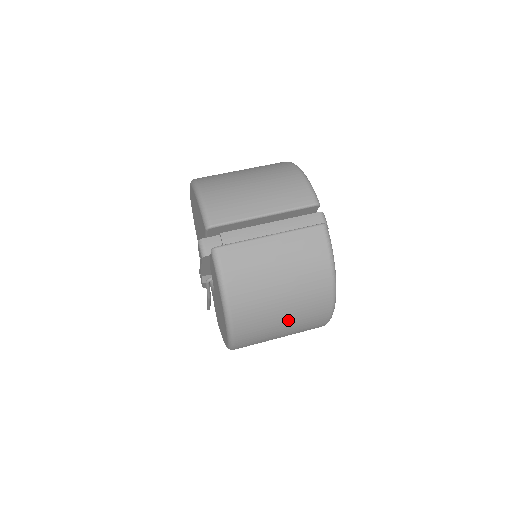
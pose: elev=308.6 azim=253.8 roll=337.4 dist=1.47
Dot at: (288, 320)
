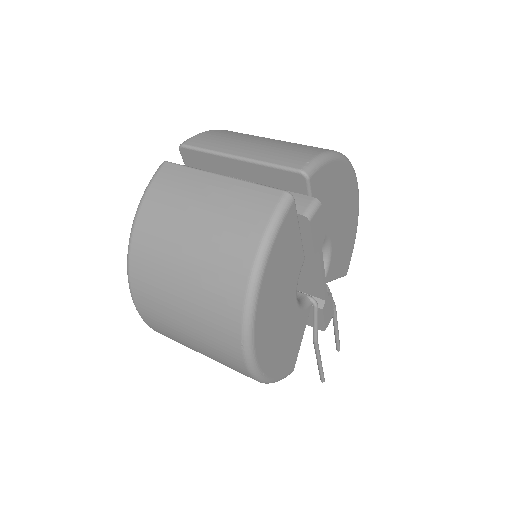
Dot at: (187, 300)
